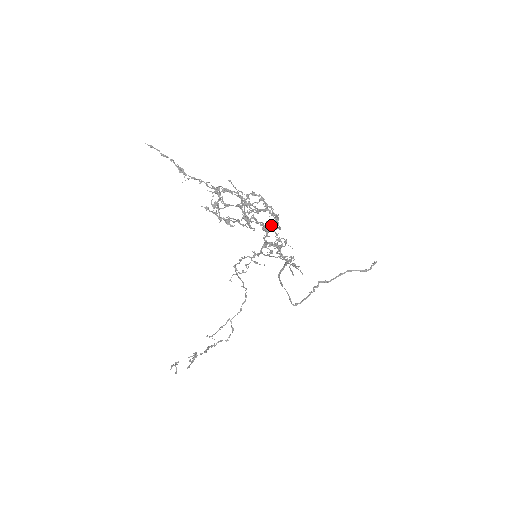
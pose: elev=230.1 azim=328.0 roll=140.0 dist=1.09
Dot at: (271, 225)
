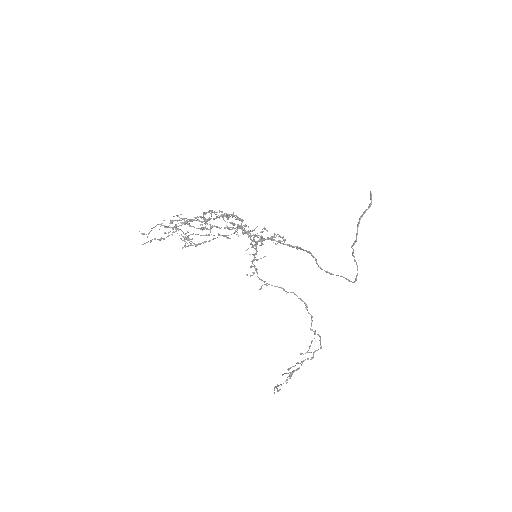
Dot at: occluded
